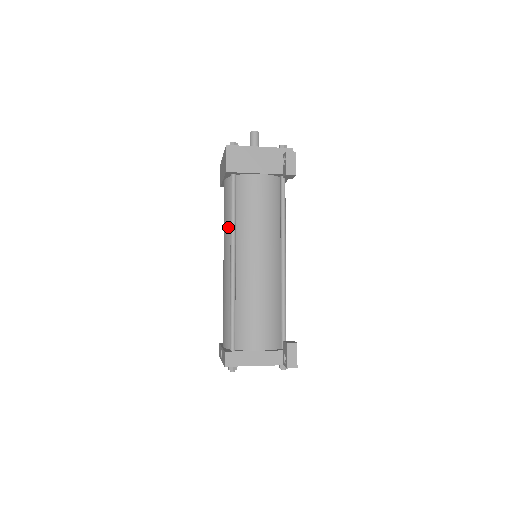
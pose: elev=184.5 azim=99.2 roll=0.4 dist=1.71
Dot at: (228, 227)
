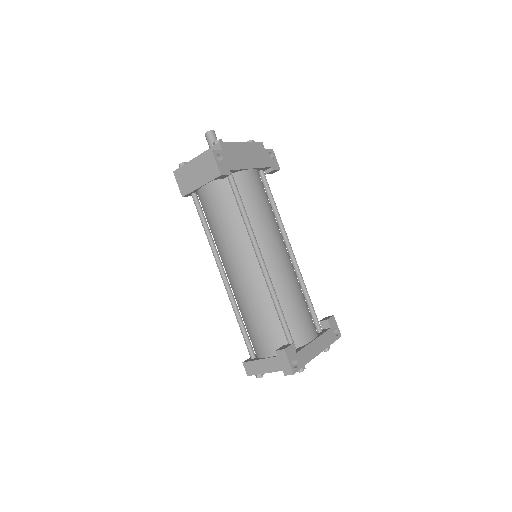
Dot at: occluded
